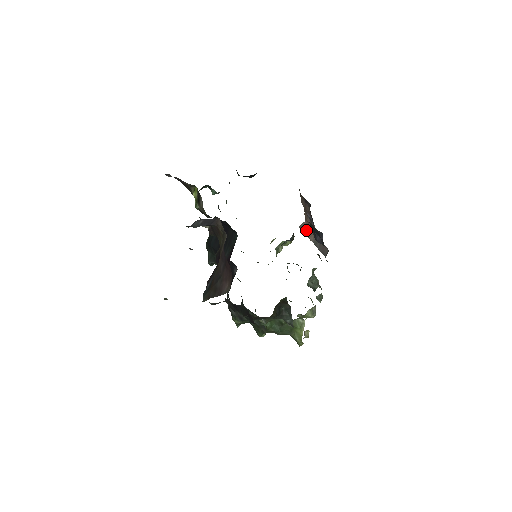
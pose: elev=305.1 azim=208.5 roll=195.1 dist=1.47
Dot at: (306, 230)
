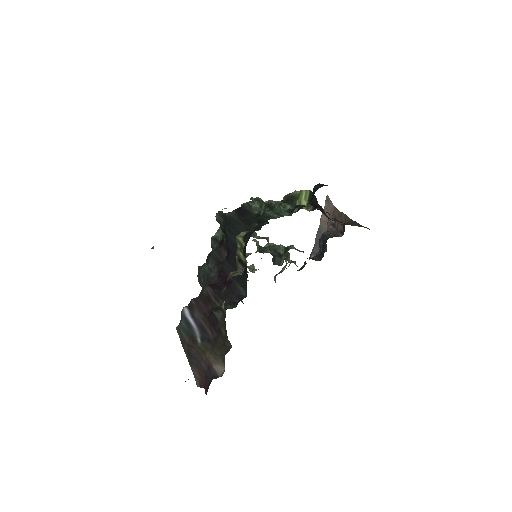
Dot at: (327, 209)
